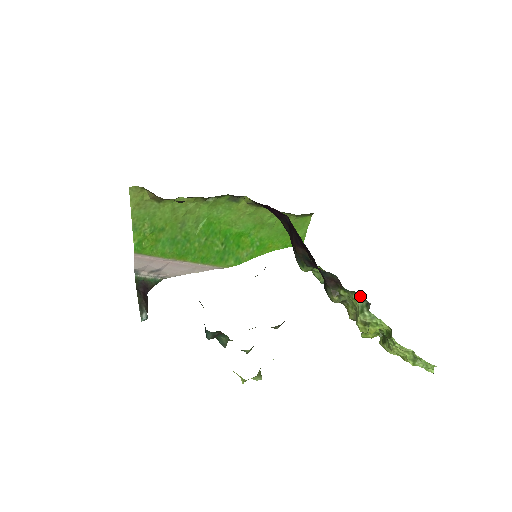
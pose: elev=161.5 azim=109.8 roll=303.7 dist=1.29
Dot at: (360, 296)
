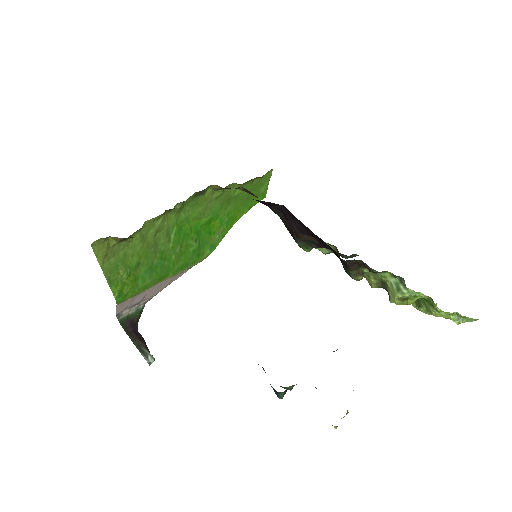
Dot at: (391, 273)
